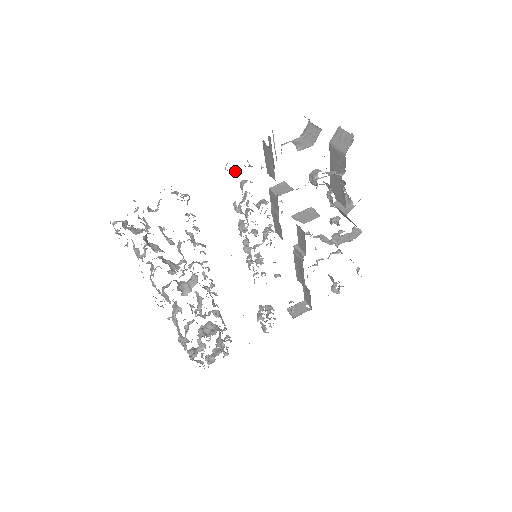
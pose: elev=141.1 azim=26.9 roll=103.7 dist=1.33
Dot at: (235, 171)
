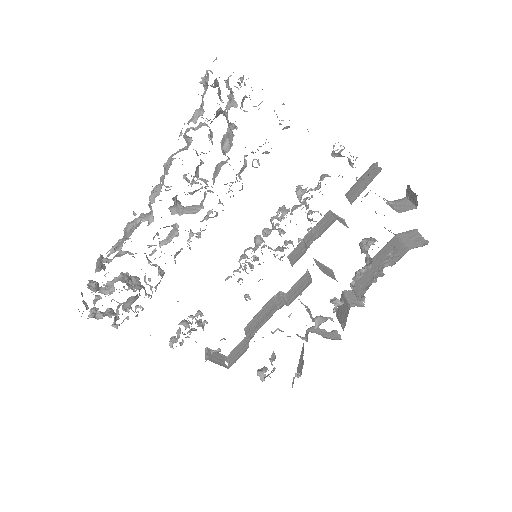
Dot at: (339, 155)
